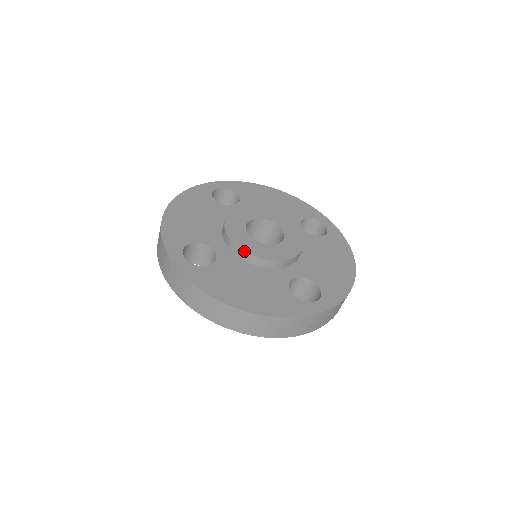
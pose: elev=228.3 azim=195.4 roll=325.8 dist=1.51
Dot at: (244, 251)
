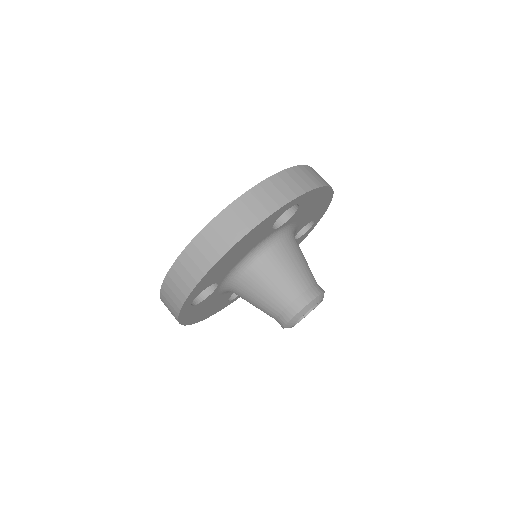
Dot at: occluded
